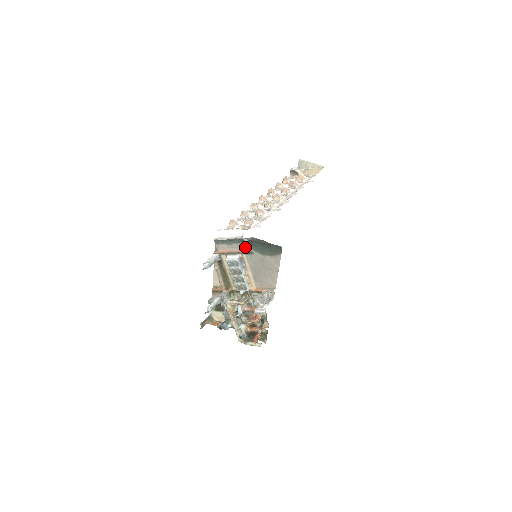
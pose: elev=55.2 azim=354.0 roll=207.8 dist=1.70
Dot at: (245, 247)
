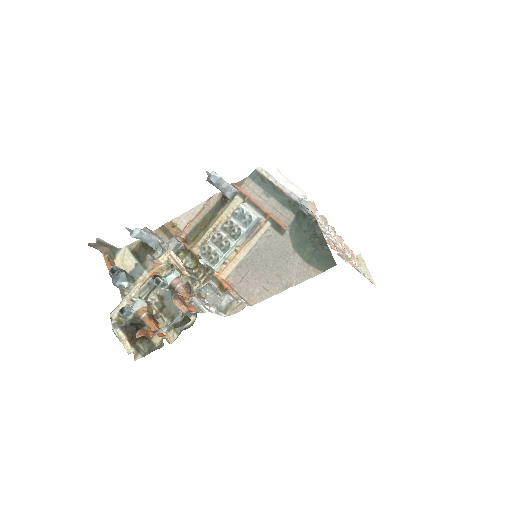
Dot at: (283, 216)
